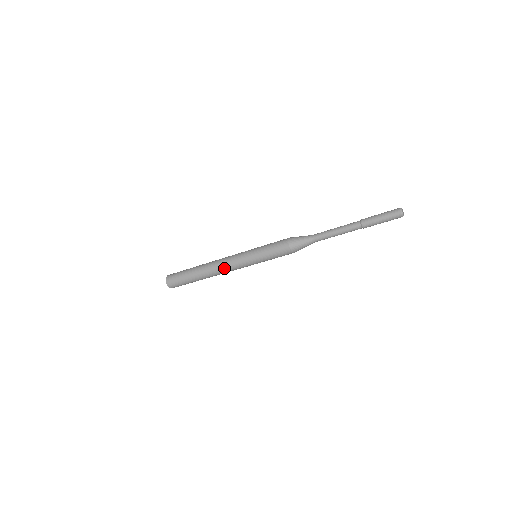
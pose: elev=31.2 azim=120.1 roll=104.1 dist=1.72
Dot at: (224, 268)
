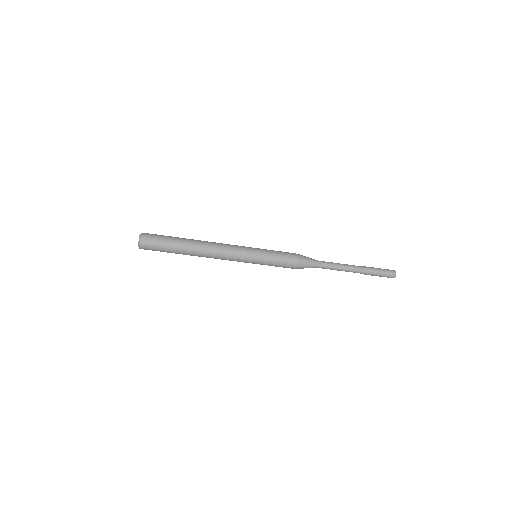
Dot at: (221, 254)
